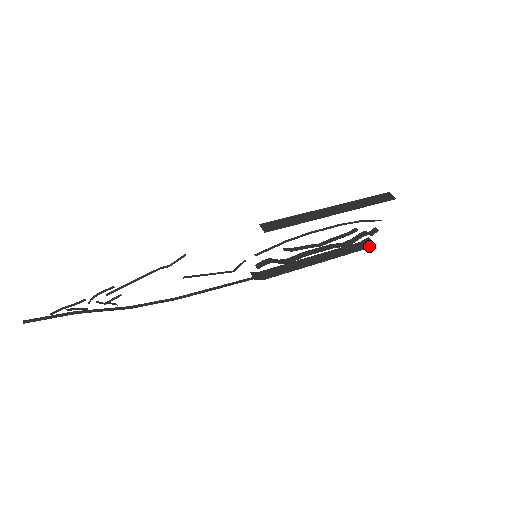
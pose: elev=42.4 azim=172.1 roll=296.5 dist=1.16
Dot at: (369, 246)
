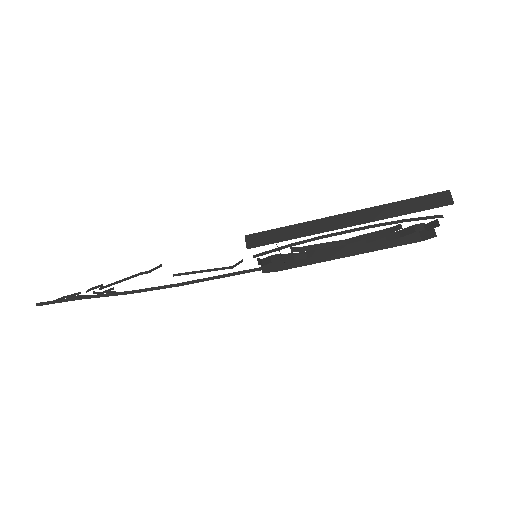
Dot at: (428, 238)
